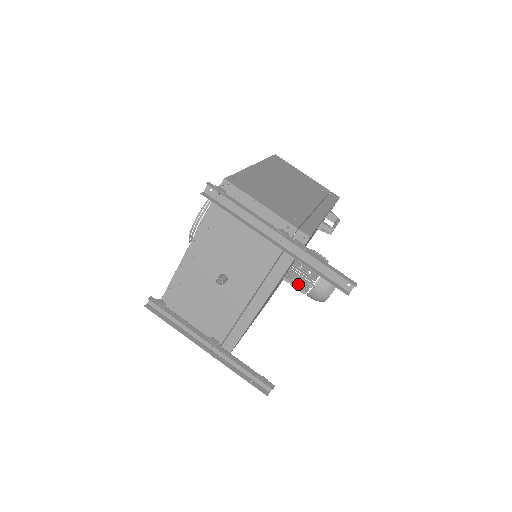
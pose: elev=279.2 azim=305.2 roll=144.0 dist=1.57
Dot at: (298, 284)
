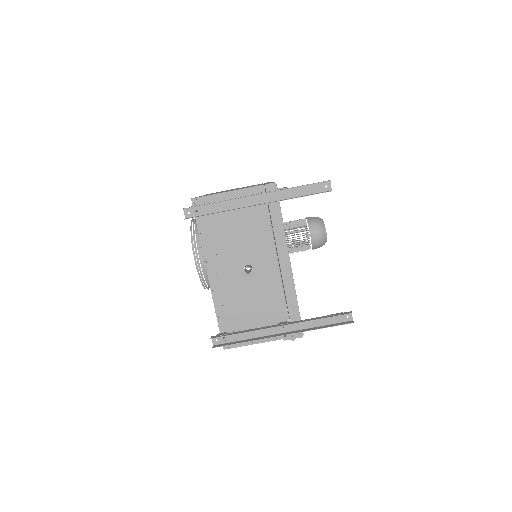
Dot at: (299, 244)
